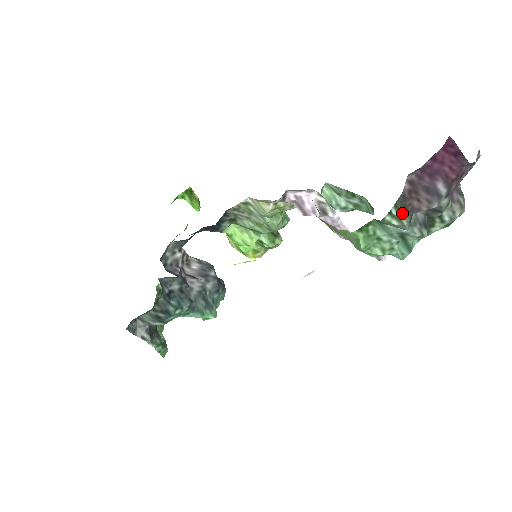
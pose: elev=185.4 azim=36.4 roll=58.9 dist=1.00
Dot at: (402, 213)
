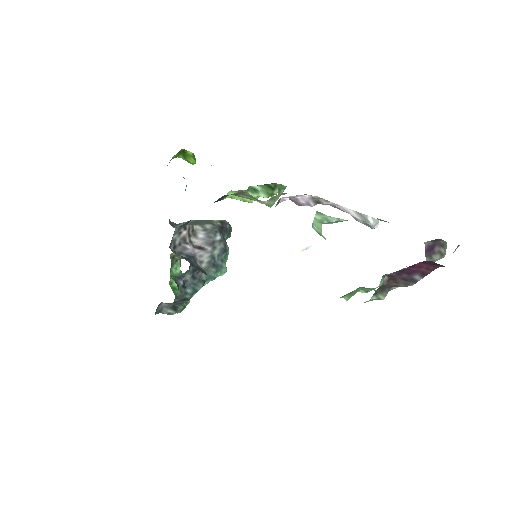
Dot at: (381, 293)
